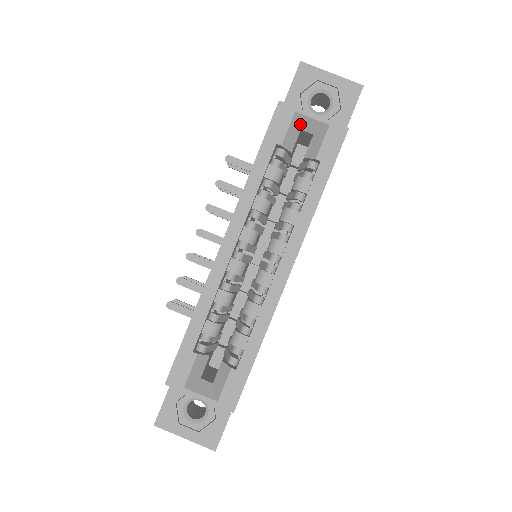
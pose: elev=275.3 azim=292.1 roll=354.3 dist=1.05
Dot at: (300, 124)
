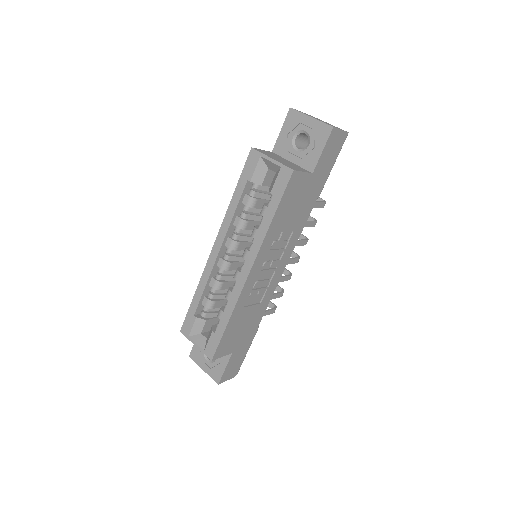
Dot at: (266, 165)
